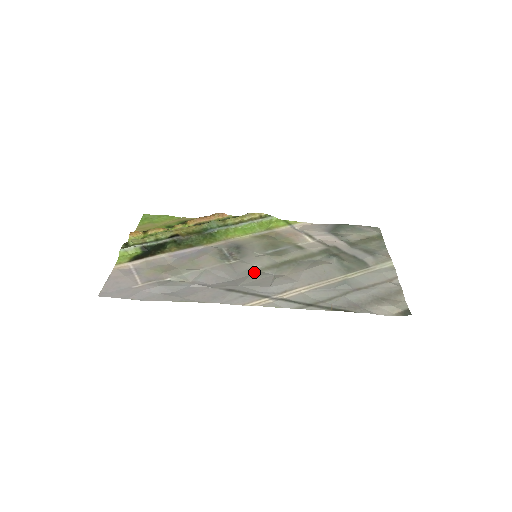
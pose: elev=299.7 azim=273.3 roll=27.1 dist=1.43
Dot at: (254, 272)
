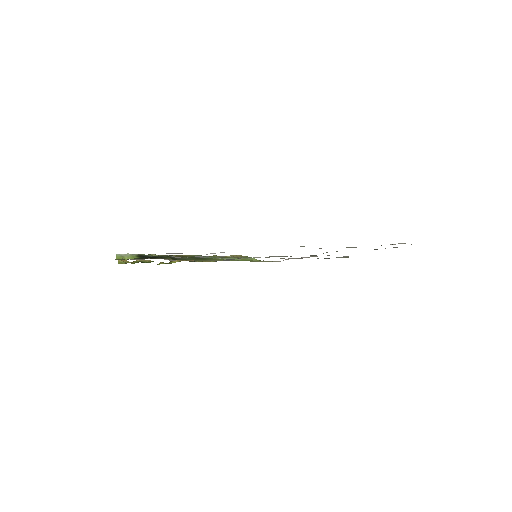
Dot at: occluded
